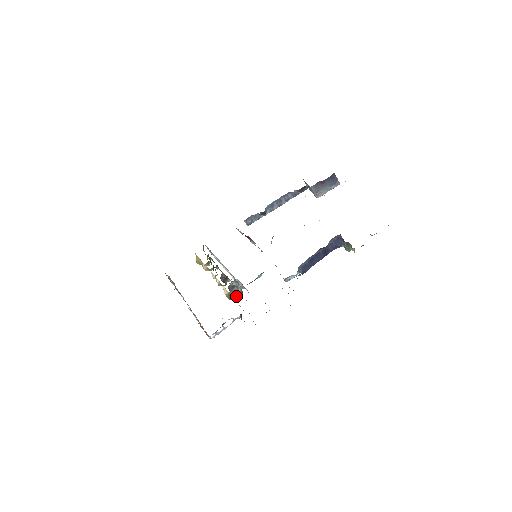
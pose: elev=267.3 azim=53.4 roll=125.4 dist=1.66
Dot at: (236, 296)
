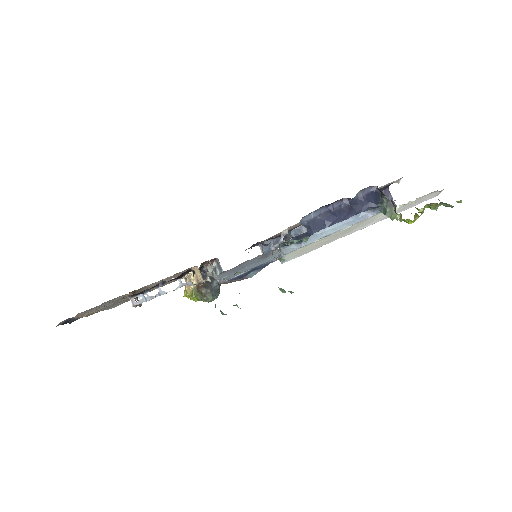
Dot at: (207, 290)
